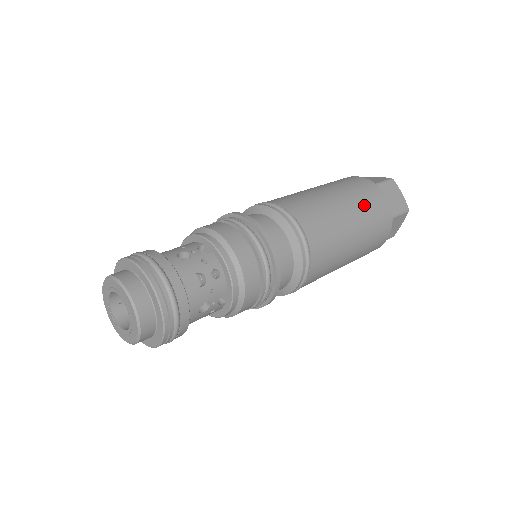
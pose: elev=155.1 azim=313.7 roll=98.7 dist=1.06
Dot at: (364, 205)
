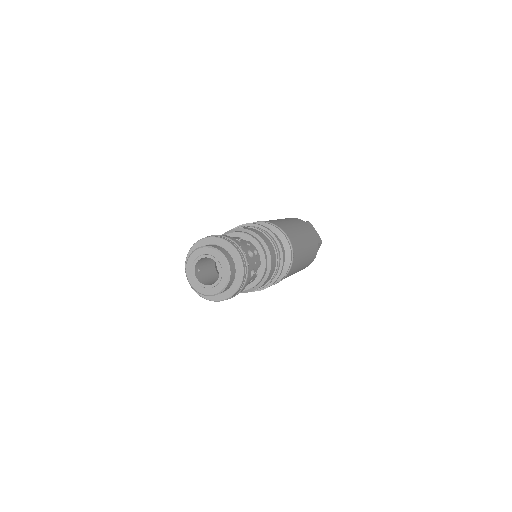
Dot at: (306, 230)
